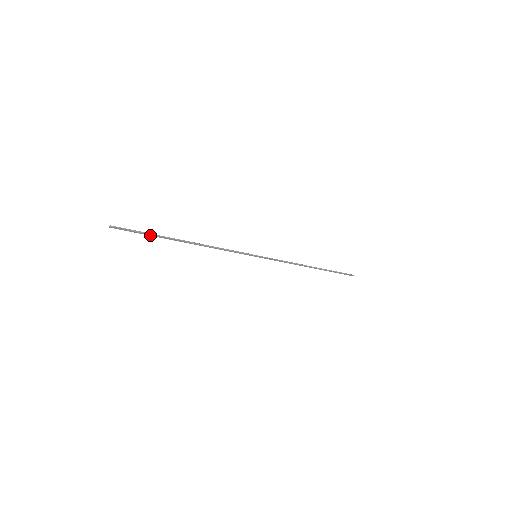
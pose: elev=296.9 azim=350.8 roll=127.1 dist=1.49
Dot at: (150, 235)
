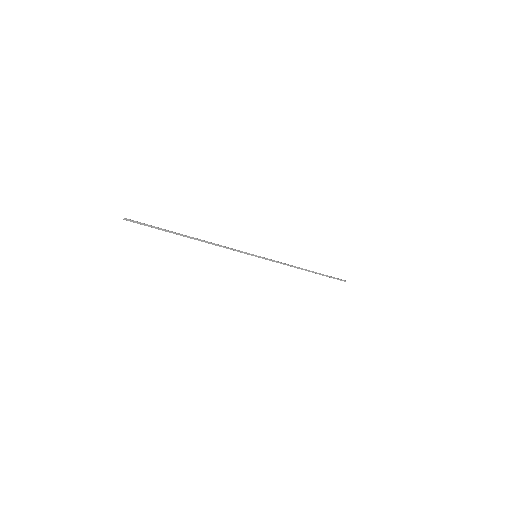
Dot at: (160, 229)
